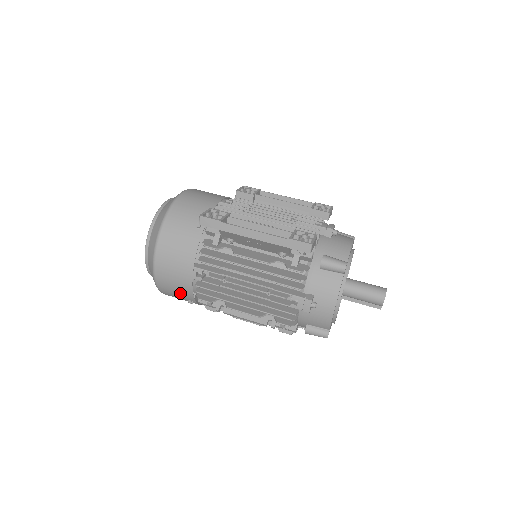
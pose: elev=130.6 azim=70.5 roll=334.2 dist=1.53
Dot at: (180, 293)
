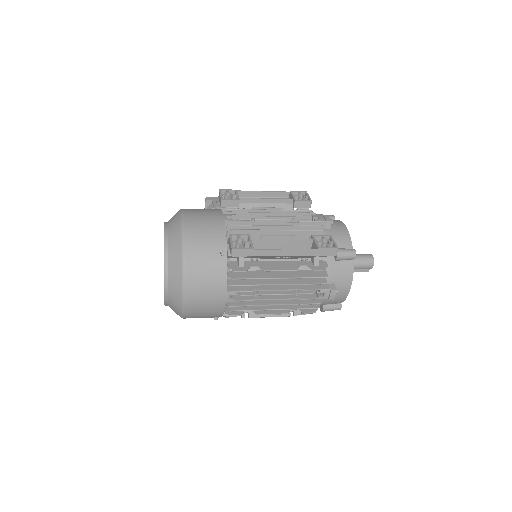
Dot at: (208, 315)
